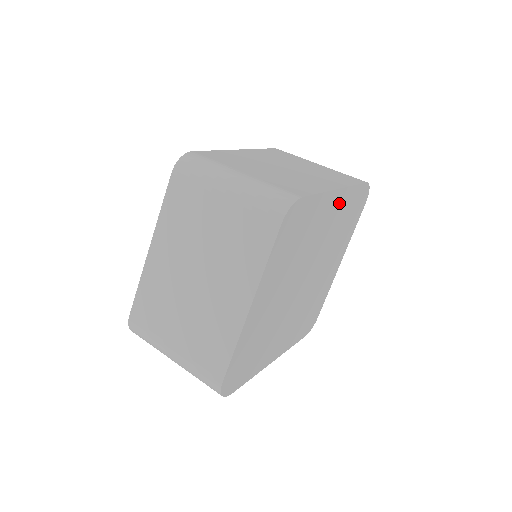
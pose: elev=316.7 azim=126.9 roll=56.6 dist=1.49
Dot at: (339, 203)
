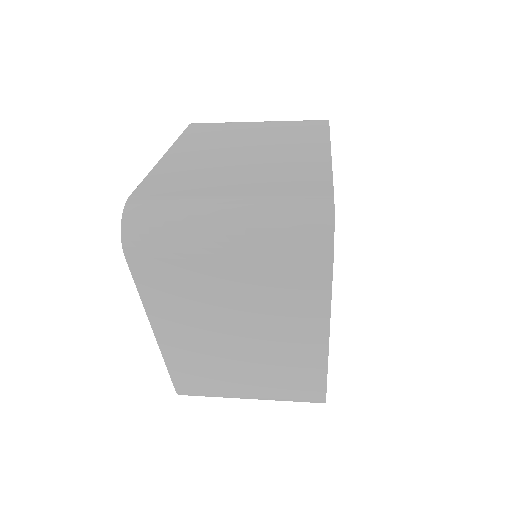
Dot at: occluded
